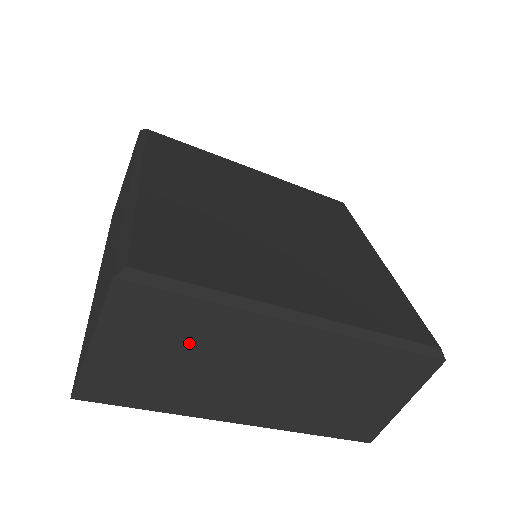
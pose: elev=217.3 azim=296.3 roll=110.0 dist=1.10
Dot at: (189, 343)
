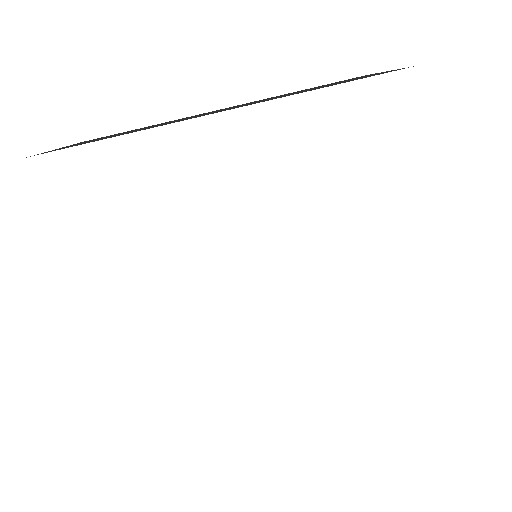
Dot at: occluded
